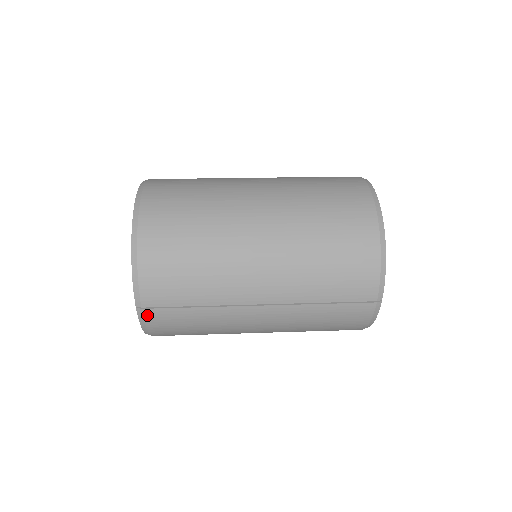
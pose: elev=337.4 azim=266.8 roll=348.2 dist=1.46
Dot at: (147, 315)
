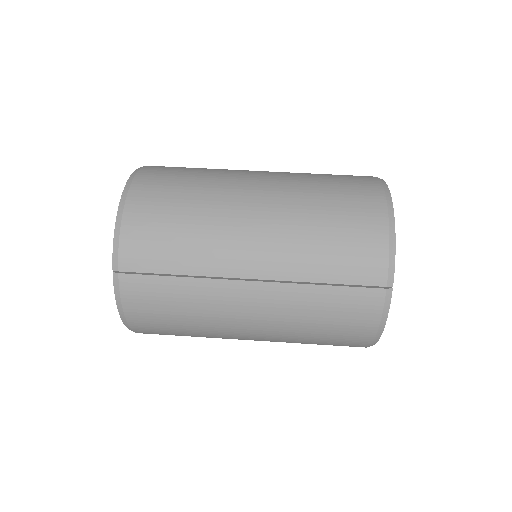
Dot at: (123, 283)
